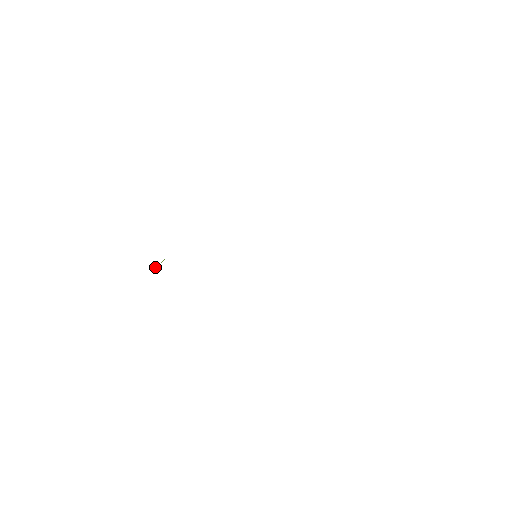
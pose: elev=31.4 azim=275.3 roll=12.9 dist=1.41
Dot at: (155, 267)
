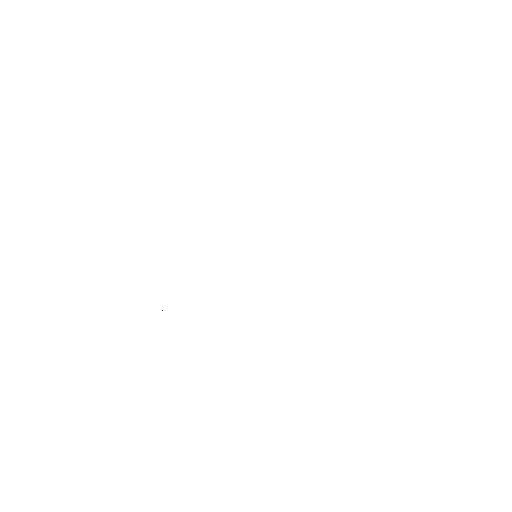
Dot at: occluded
